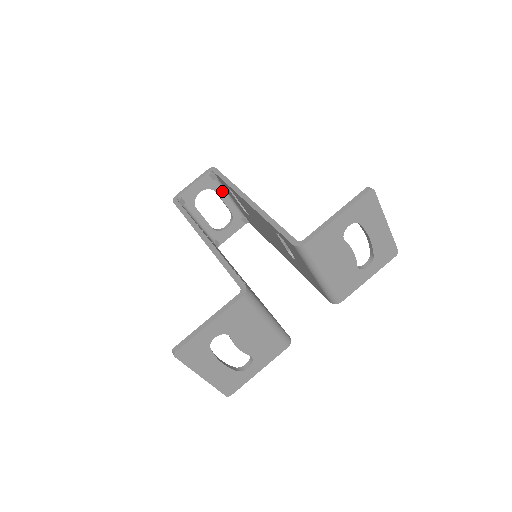
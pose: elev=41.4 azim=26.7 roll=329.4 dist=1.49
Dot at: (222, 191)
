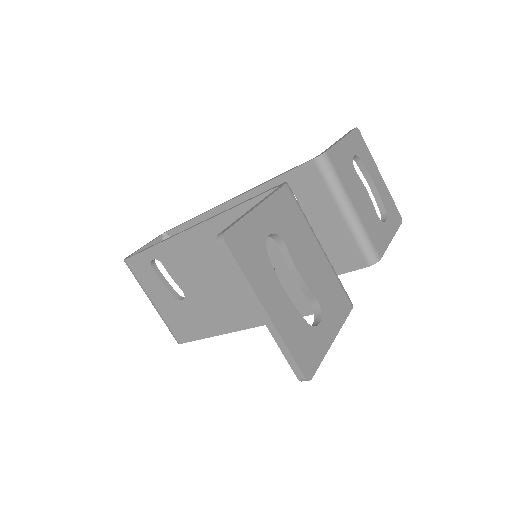
Dot at: occluded
